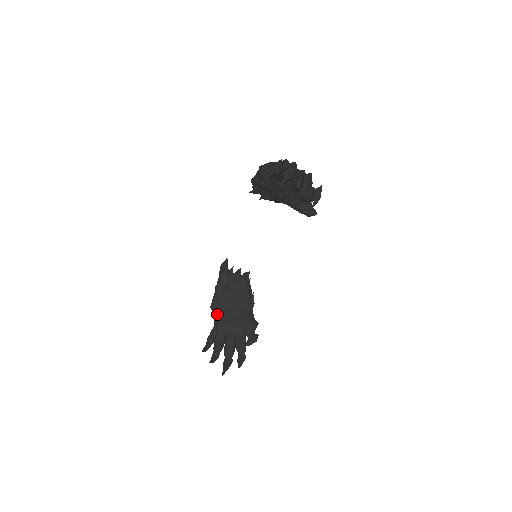
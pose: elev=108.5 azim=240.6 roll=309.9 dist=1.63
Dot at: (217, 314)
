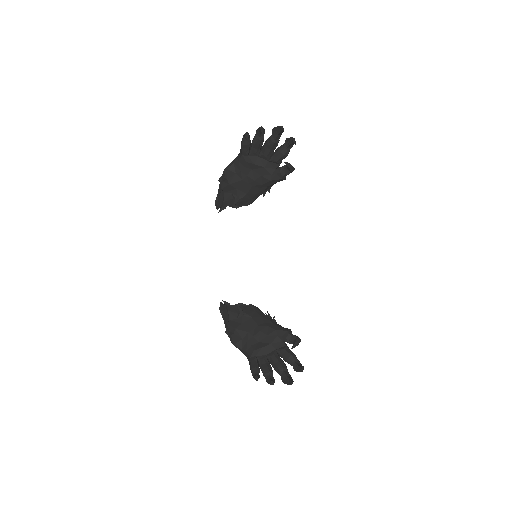
Dot at: (245, 345)
